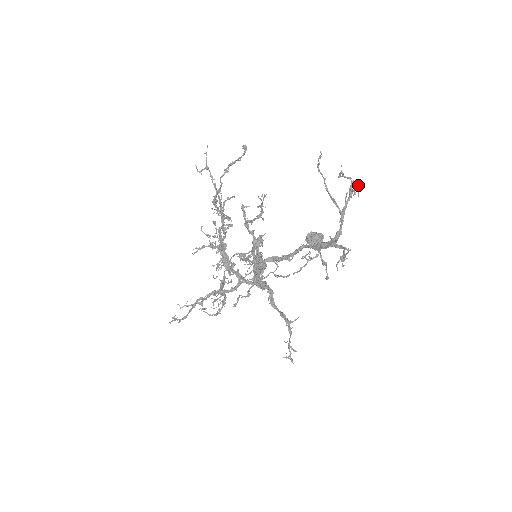
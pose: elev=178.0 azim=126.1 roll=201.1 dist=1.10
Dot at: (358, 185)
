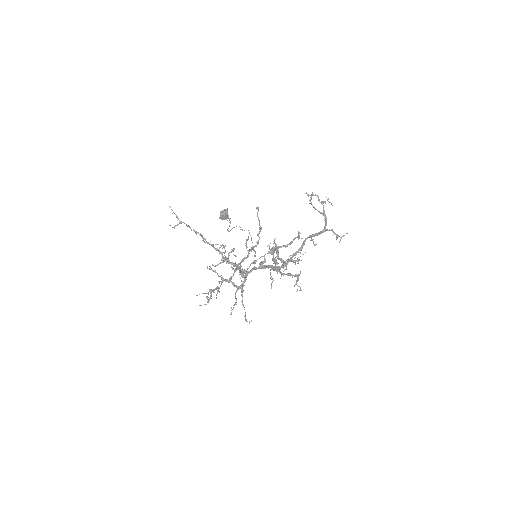
Dot at: (327, 199)
